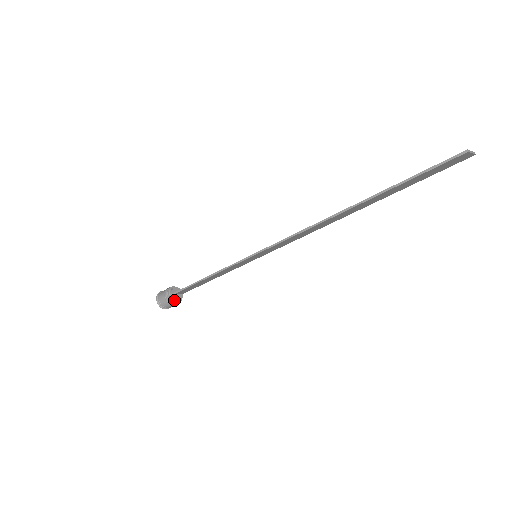
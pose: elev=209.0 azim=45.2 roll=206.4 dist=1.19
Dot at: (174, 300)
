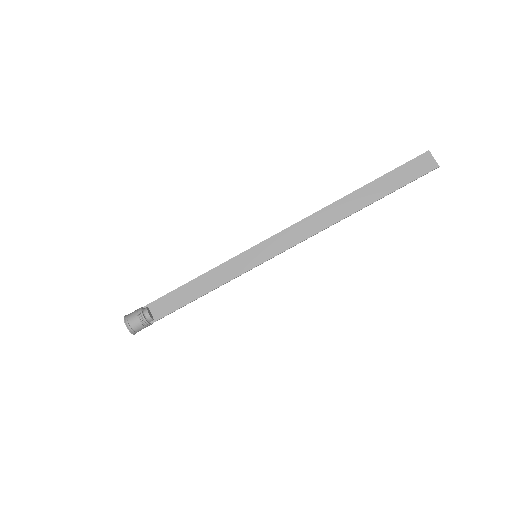
Dot at: (144, 311)
